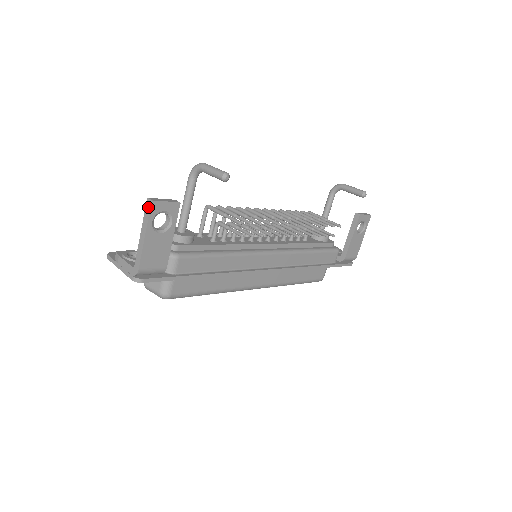
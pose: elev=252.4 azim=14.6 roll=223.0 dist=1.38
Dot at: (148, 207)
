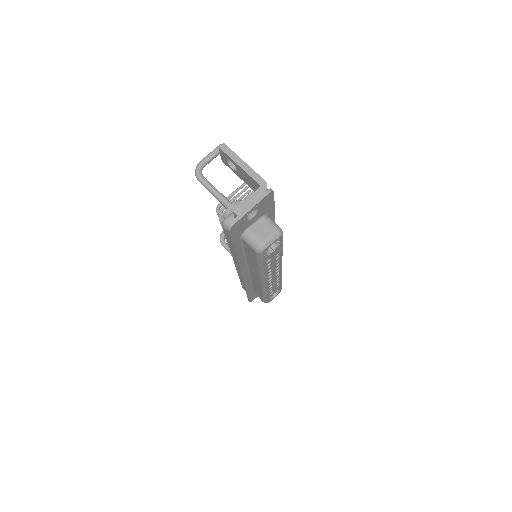
Dot at: (226, 148)
